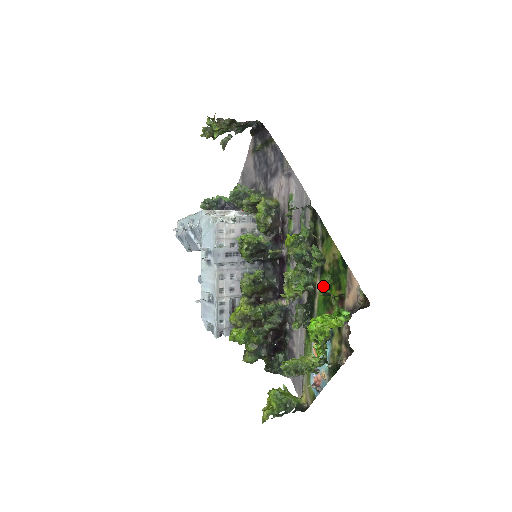
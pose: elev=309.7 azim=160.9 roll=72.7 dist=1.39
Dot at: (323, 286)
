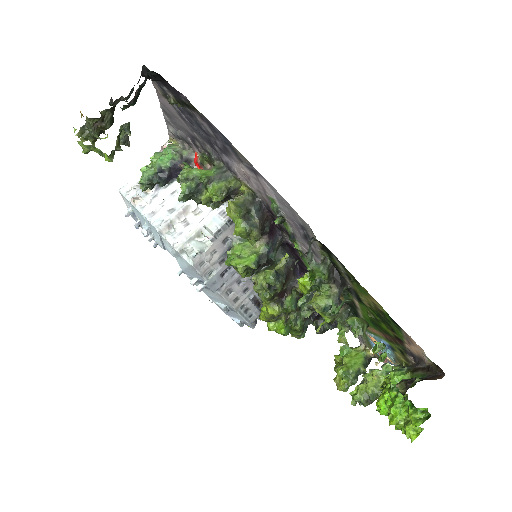
Dot at: (366, 311)
